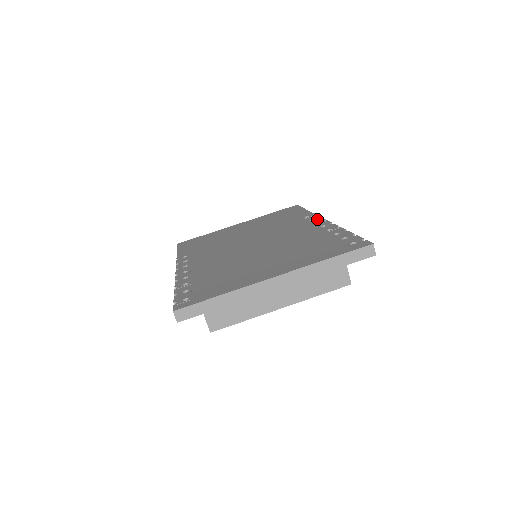
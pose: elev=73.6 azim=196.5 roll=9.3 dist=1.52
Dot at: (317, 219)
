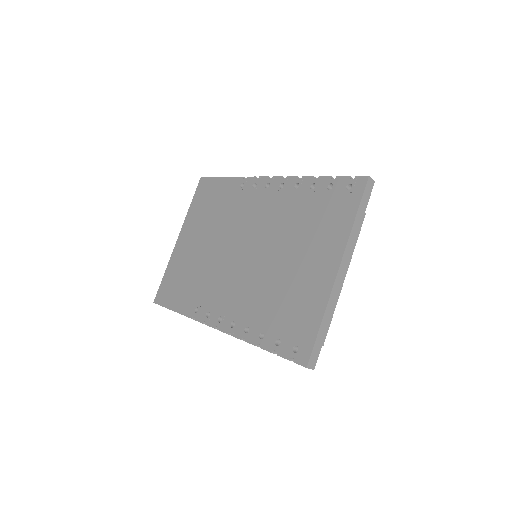
Dot at: (259, 182)
